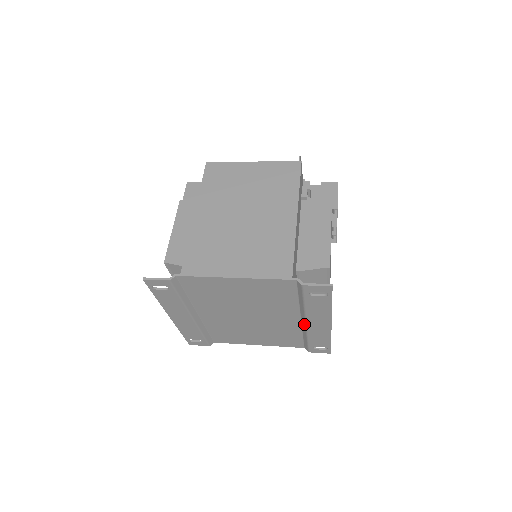
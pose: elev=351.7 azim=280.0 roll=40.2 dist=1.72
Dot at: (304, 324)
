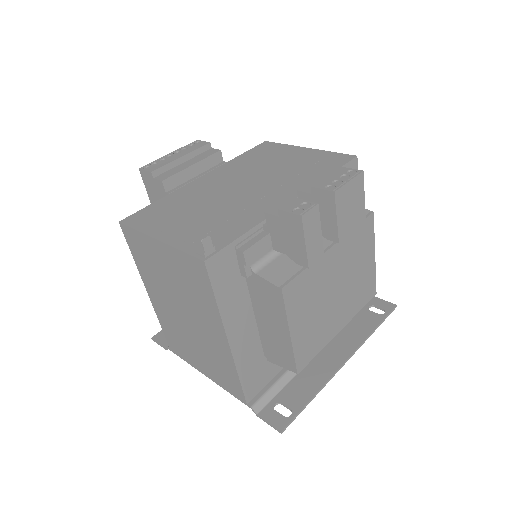
Dot at: occluded
